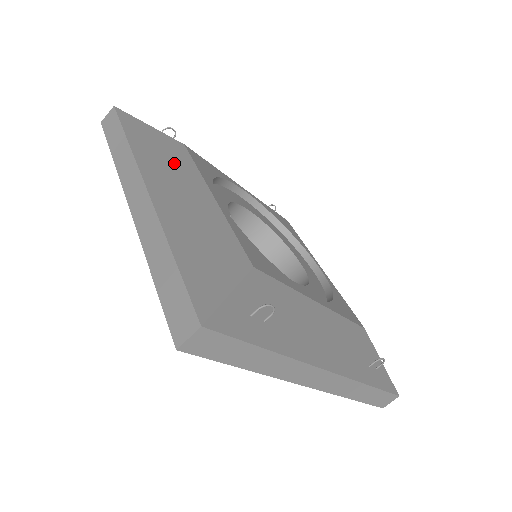
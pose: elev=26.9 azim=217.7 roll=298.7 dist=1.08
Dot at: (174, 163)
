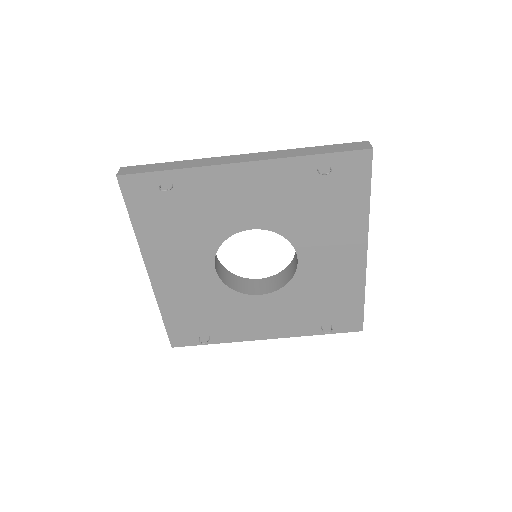
Dot at: occluded
